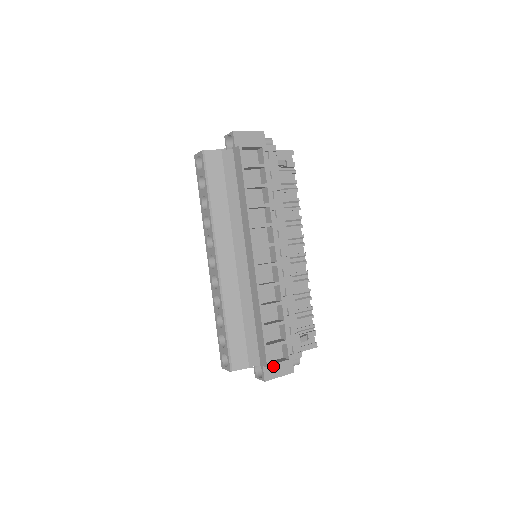
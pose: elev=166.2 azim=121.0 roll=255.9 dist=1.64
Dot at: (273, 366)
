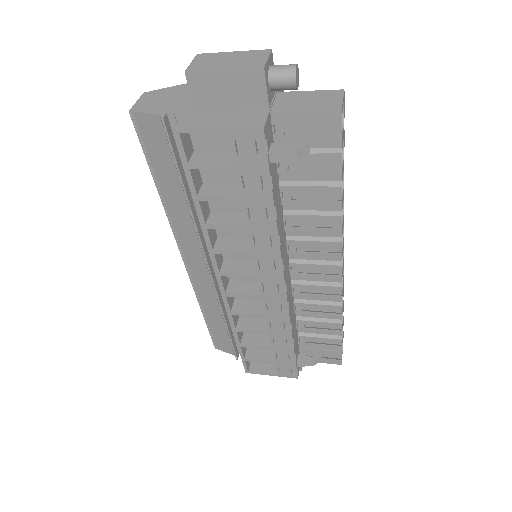
Dot at: occluded
